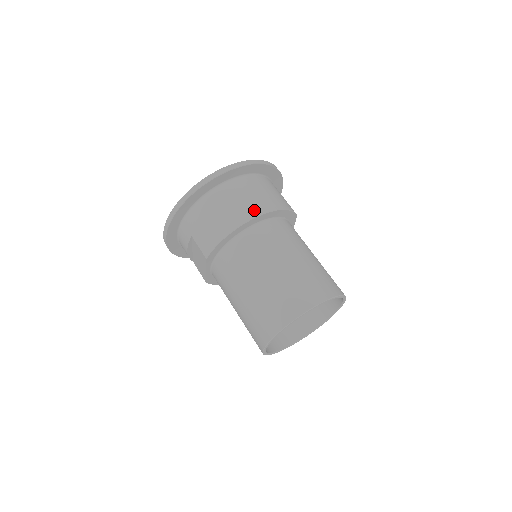
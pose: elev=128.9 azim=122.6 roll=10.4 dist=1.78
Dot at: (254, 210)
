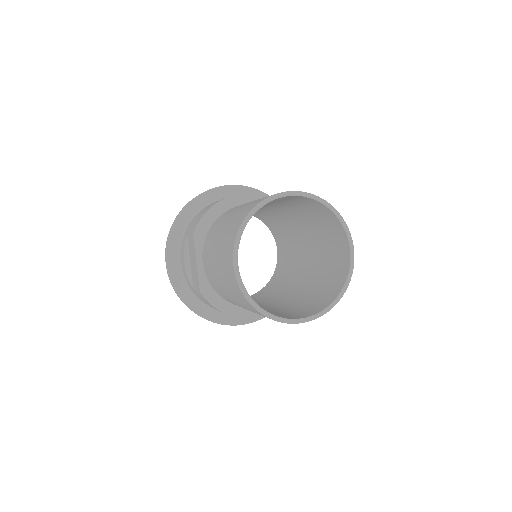
Dot at: occluded
